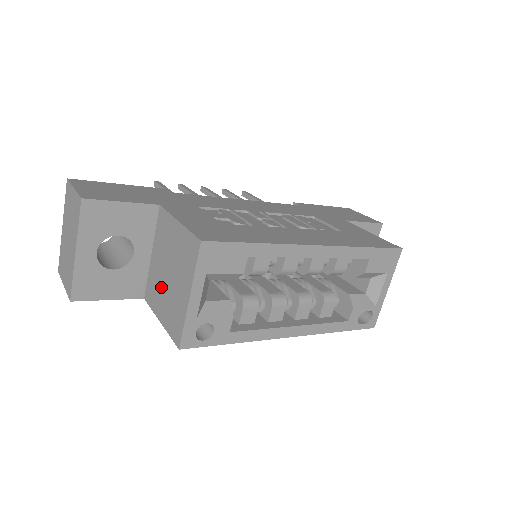
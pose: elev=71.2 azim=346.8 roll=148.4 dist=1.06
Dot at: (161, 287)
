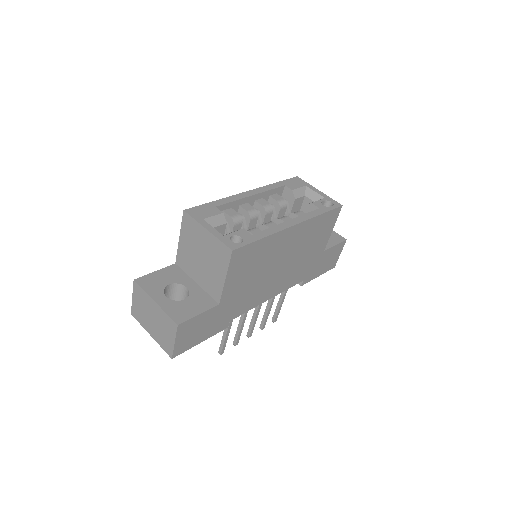
Dot at: (209, 271)
